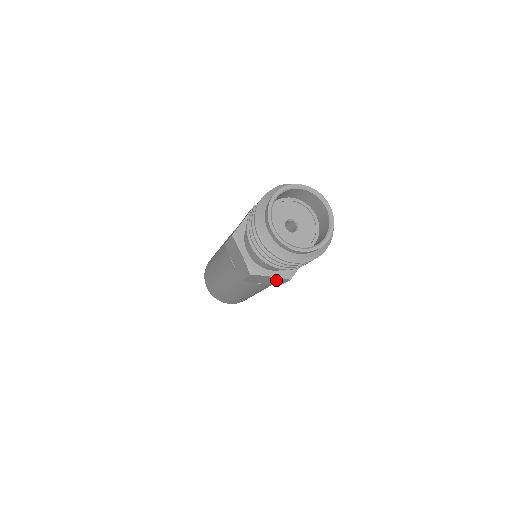
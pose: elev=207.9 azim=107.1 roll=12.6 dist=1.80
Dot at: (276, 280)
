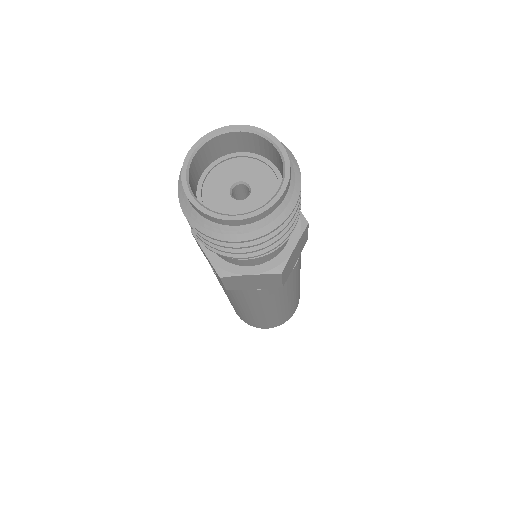
Dot at: (265, 279)
